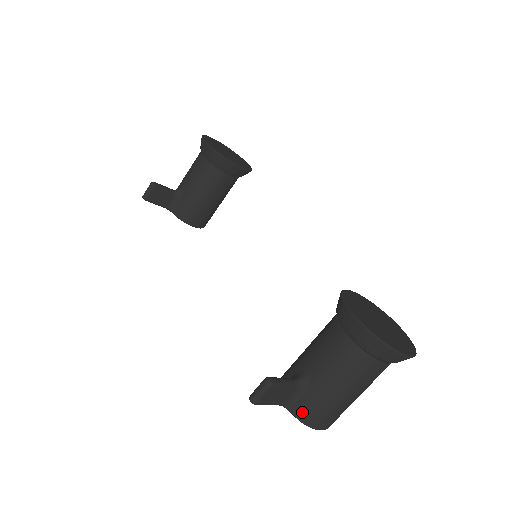
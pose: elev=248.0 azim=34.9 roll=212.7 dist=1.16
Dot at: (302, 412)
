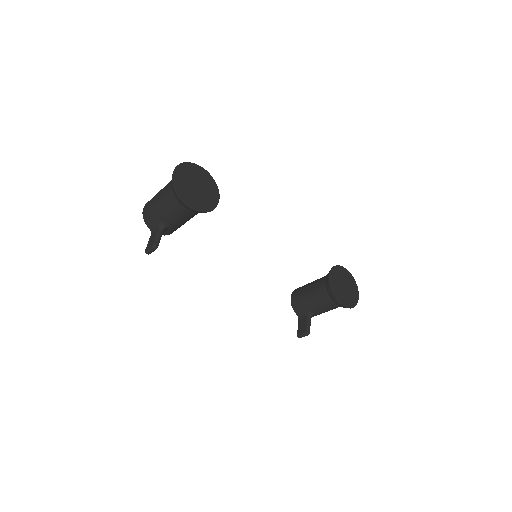
Dot at: occluded
